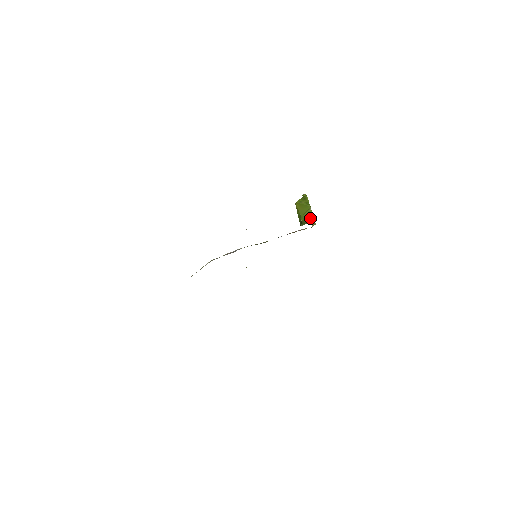
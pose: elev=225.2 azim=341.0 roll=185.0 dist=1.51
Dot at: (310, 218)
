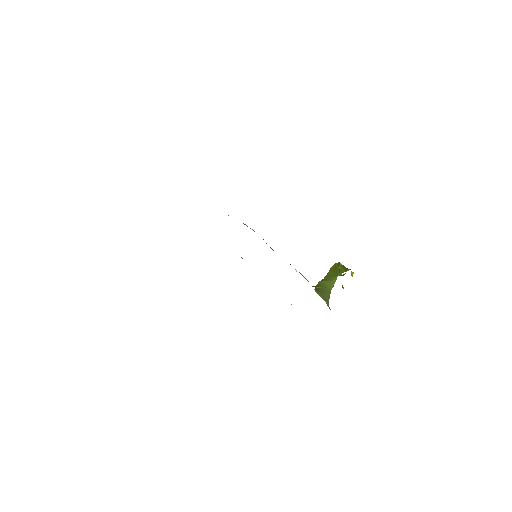
Dot at: (327, 291)
